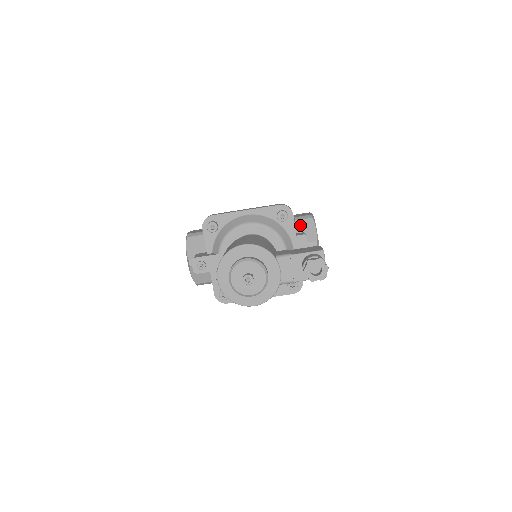
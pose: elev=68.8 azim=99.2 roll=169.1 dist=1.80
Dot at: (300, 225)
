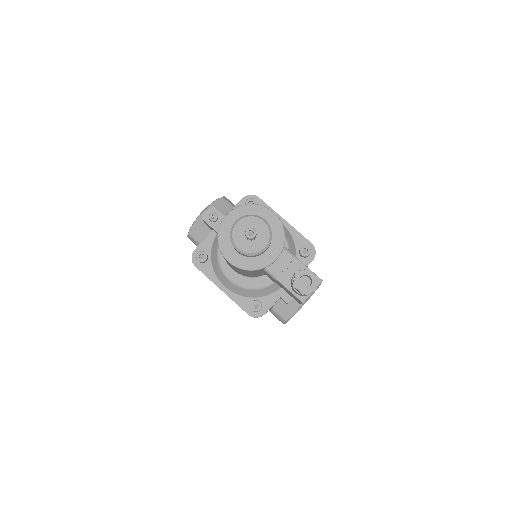
Dot at: occluded
